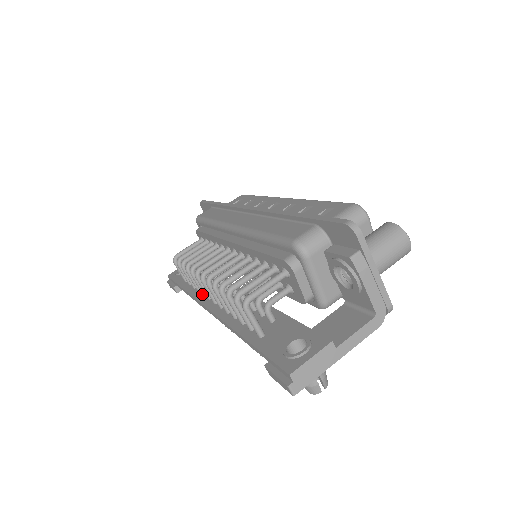
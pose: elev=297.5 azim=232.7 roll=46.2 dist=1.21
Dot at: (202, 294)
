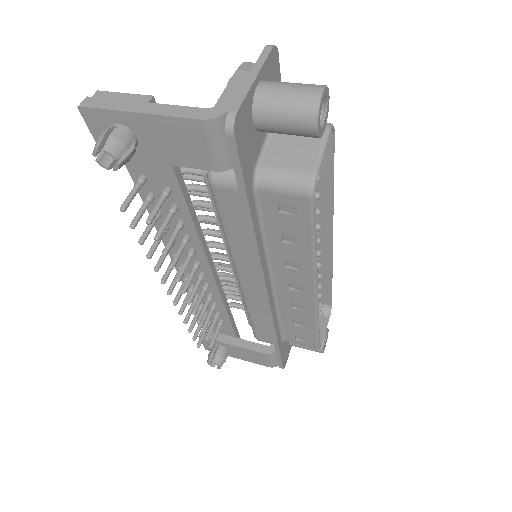
Dot at: occluded
